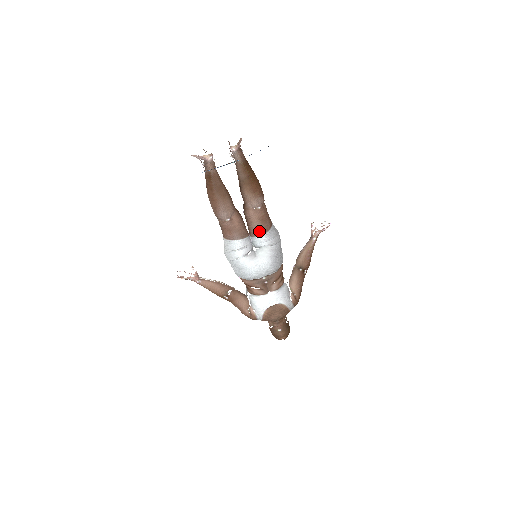
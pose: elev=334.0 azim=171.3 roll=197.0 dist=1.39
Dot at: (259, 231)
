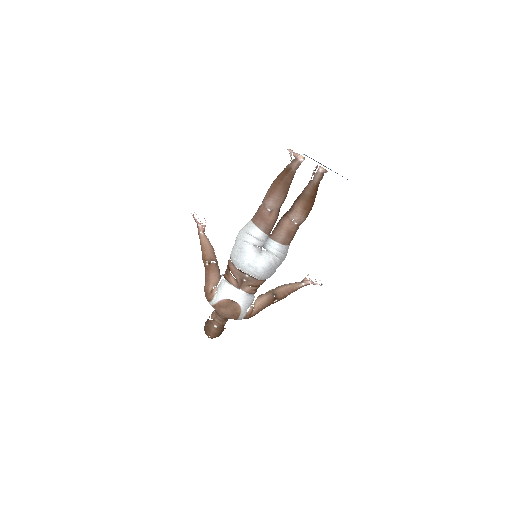
Dot at: (280, 239)
